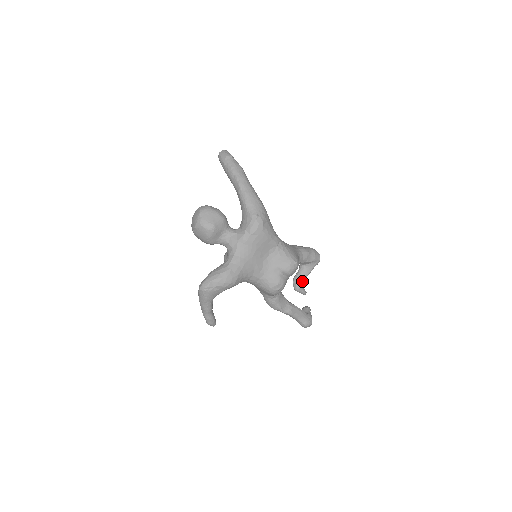
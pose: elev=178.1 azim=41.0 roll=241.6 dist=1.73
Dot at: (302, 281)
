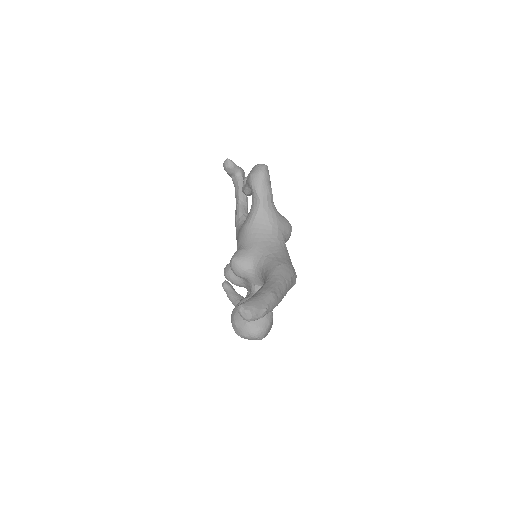
Dot at: occluded
